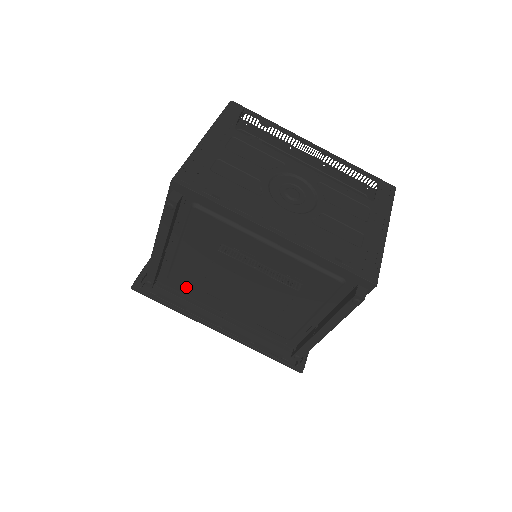
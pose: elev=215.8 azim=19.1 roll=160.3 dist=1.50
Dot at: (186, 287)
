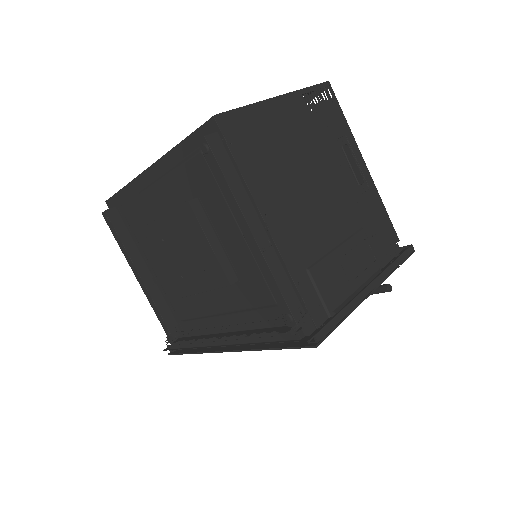
Dot at: (189, 316)
